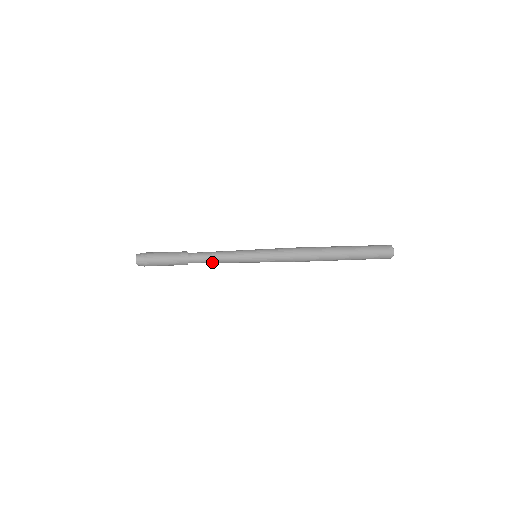
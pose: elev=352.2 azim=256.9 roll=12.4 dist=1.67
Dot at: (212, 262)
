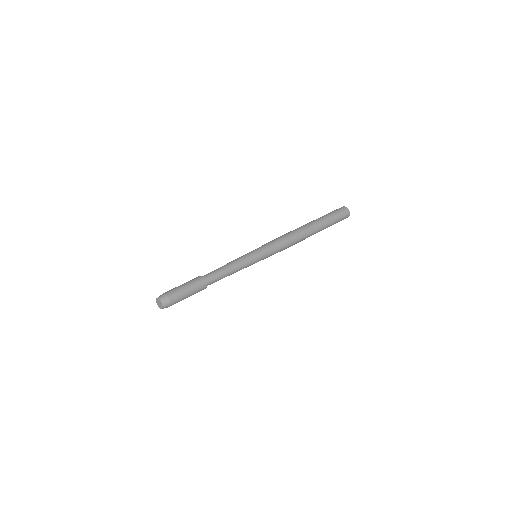
Dot at: (225, 276)
